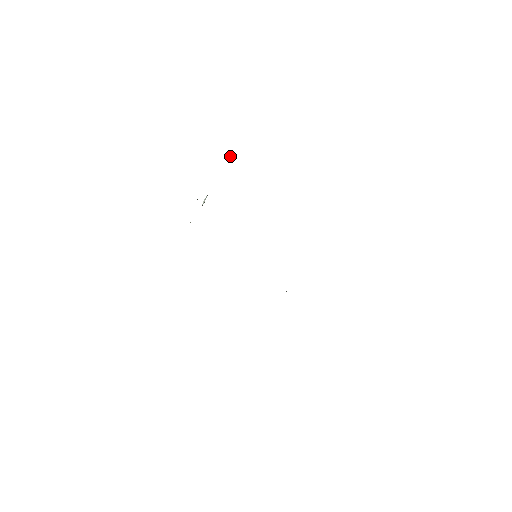
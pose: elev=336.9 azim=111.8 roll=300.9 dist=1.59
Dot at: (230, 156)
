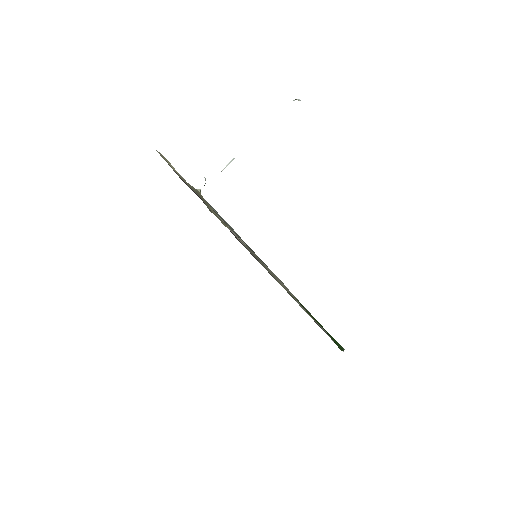
Dot at: (293, 100)
